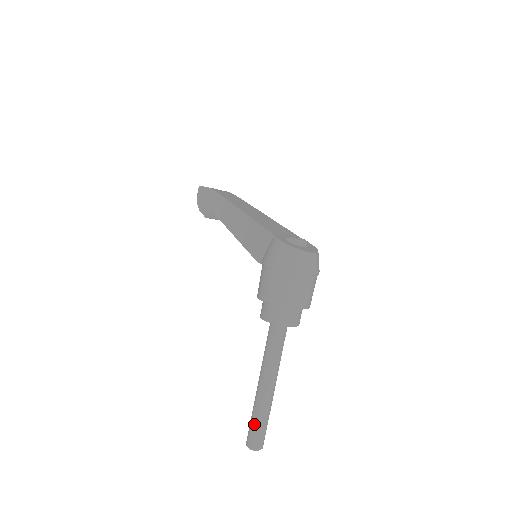
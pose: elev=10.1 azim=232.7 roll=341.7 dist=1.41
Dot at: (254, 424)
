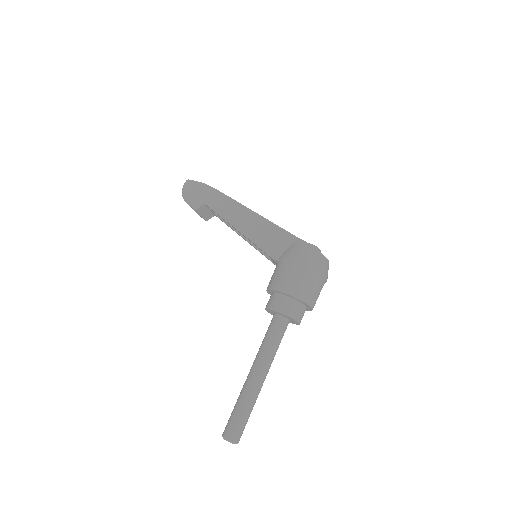
Dot at: (240, 415)
